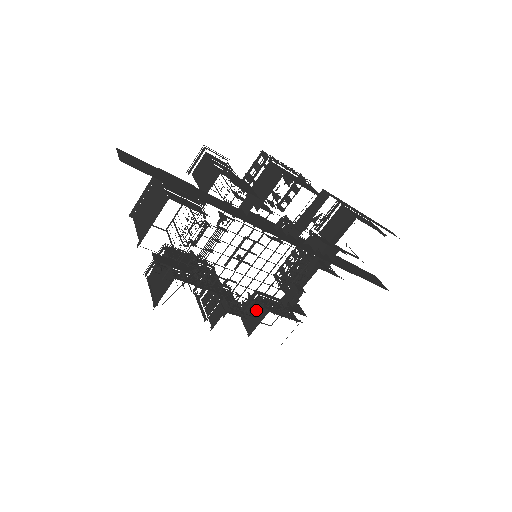
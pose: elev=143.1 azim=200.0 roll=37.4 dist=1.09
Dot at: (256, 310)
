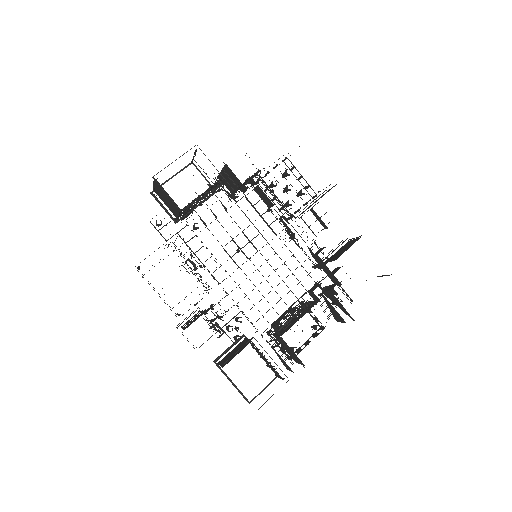
Dot at: (240, 332)
